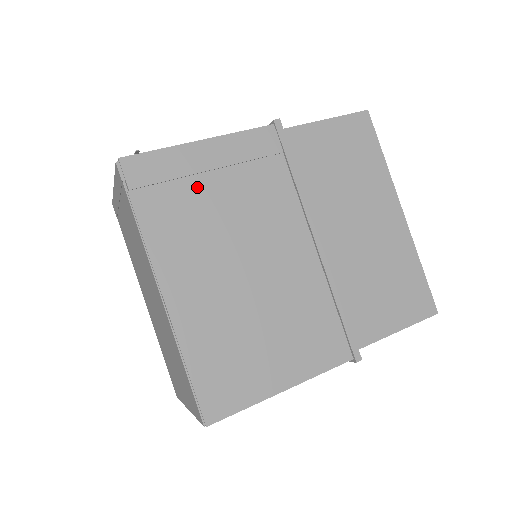
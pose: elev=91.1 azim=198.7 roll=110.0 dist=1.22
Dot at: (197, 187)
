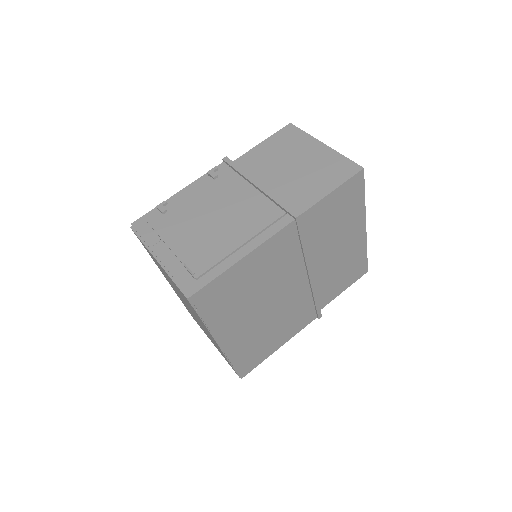
Dot at: (240, 285)
